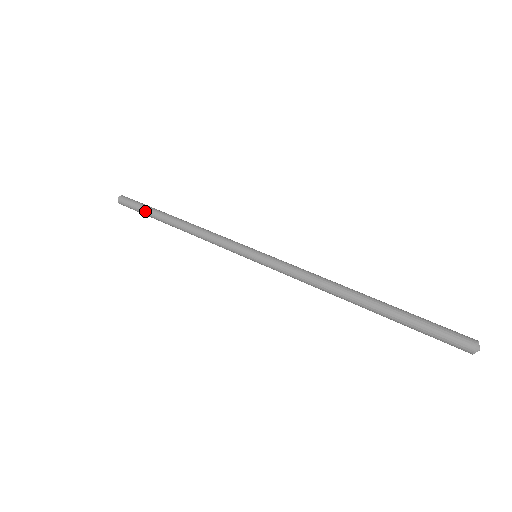
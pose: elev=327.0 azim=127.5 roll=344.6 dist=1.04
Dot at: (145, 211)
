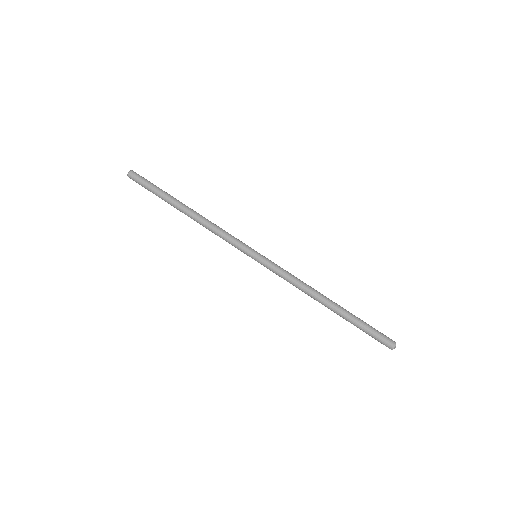
Dot at: (158, 192)
